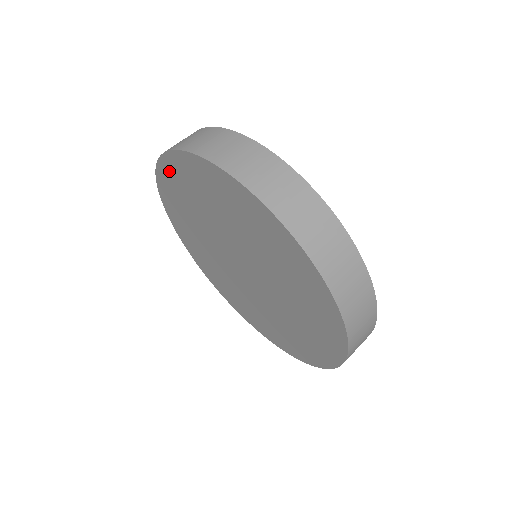
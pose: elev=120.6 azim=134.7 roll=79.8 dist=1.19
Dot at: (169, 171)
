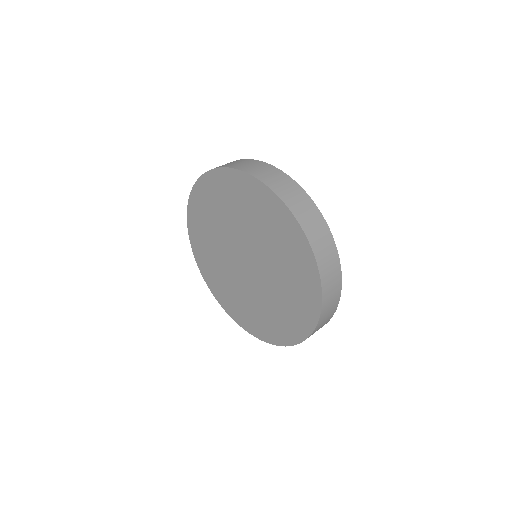
Dot at: (239, 181)
